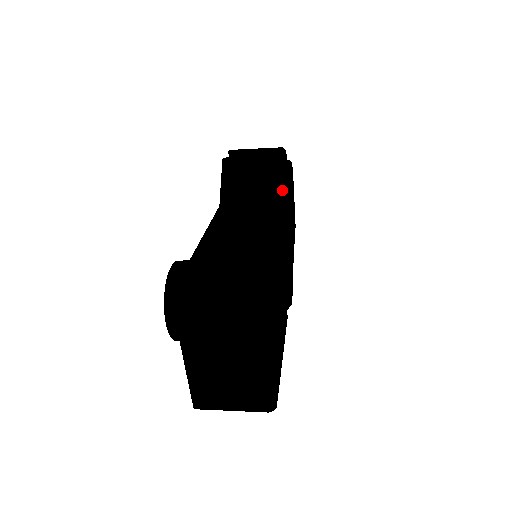
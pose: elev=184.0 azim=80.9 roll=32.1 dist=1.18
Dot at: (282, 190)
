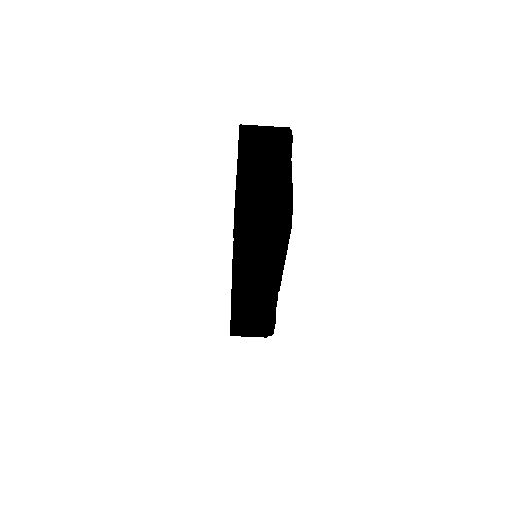
Dot at: occluded
